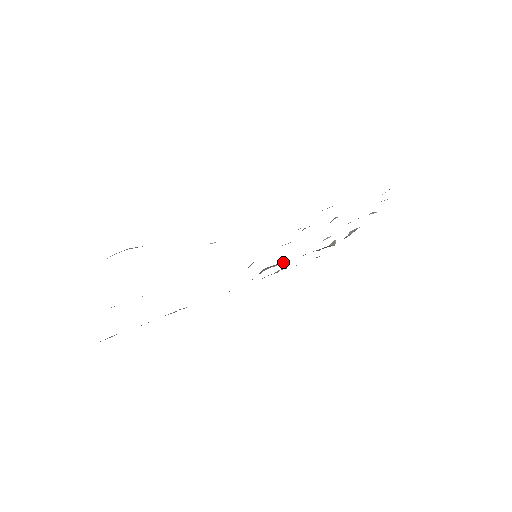
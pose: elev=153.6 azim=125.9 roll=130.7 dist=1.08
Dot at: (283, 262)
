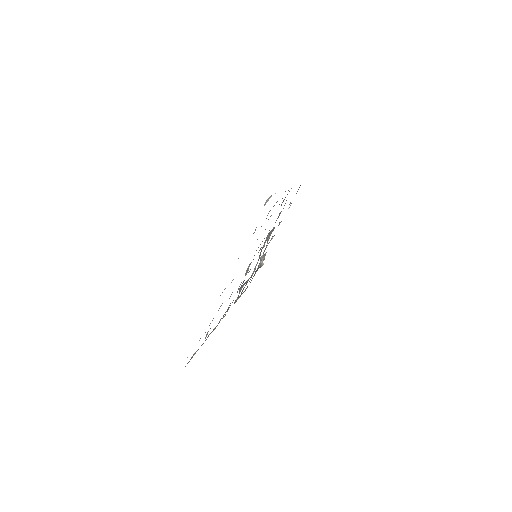
Dot at: occluded
